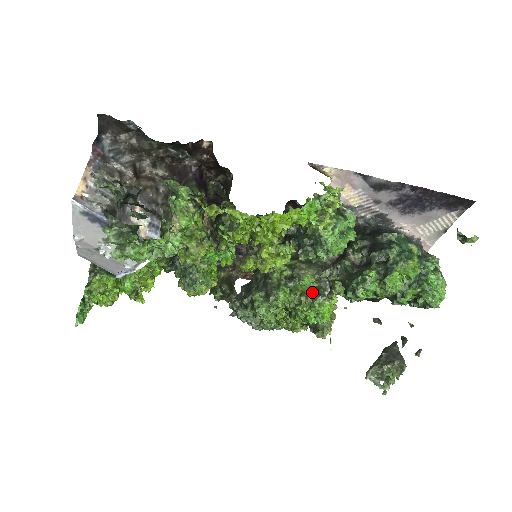
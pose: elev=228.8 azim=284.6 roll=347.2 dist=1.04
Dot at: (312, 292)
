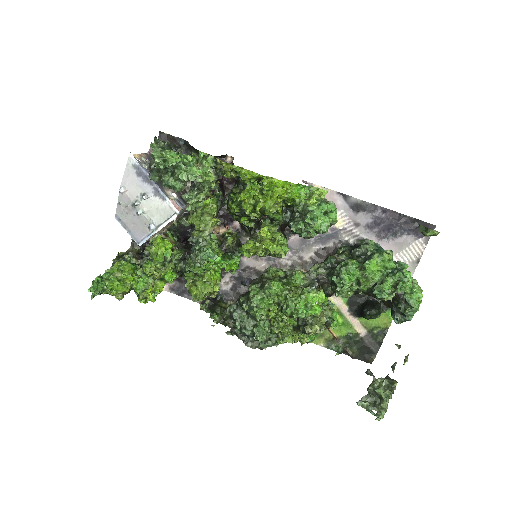
Dot at: (302, 288)
